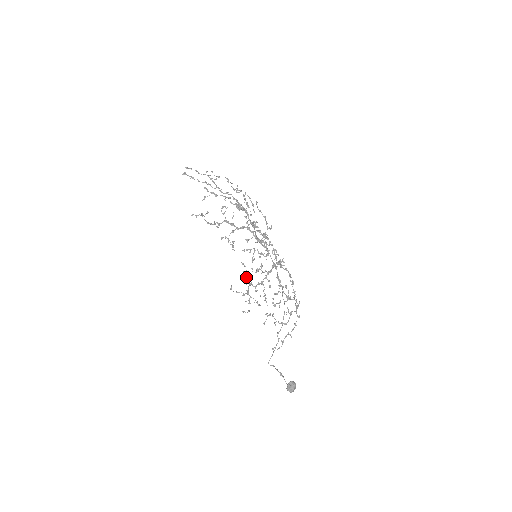
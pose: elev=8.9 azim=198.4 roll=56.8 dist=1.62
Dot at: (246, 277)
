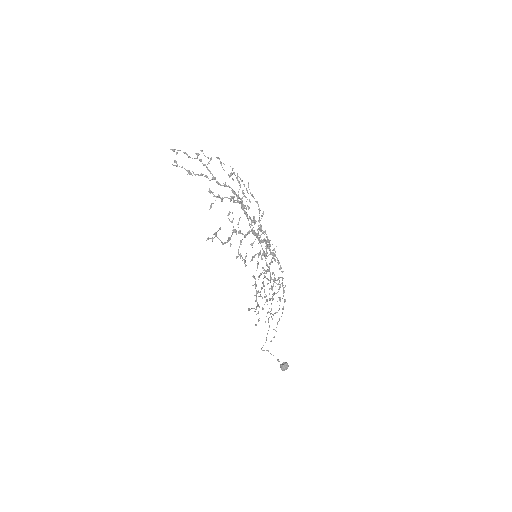
Dot at: (255, 288)
